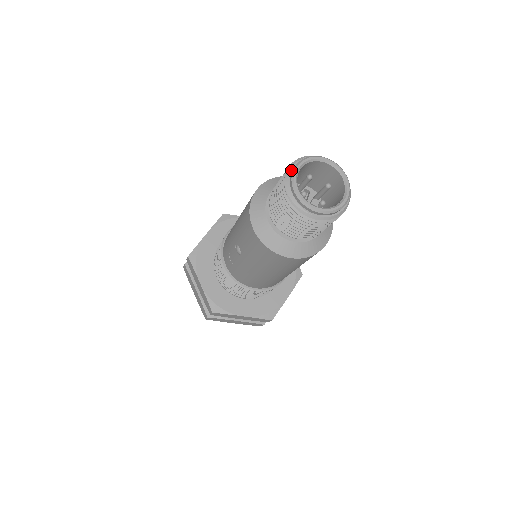
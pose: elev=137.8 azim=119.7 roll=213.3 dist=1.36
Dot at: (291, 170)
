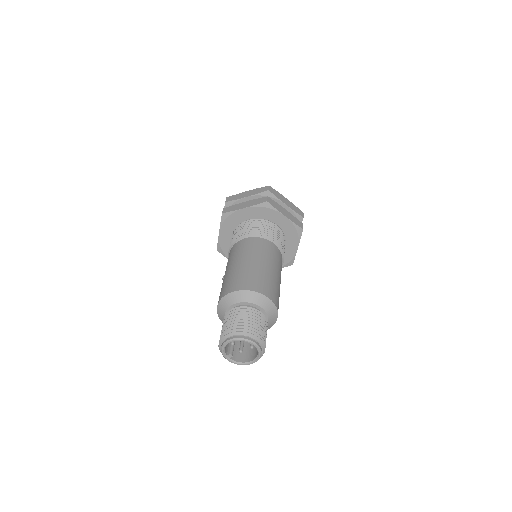
Dot at: (230, 337)
